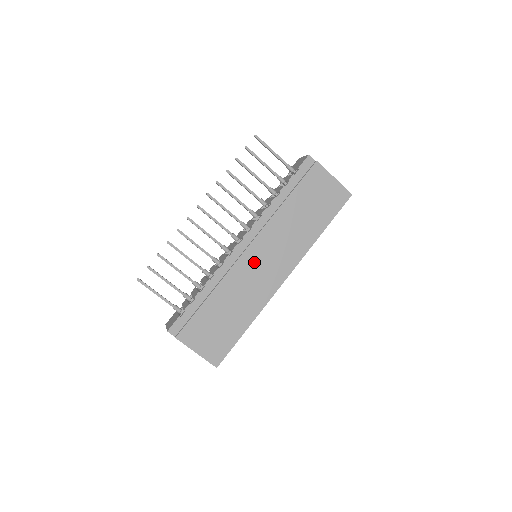
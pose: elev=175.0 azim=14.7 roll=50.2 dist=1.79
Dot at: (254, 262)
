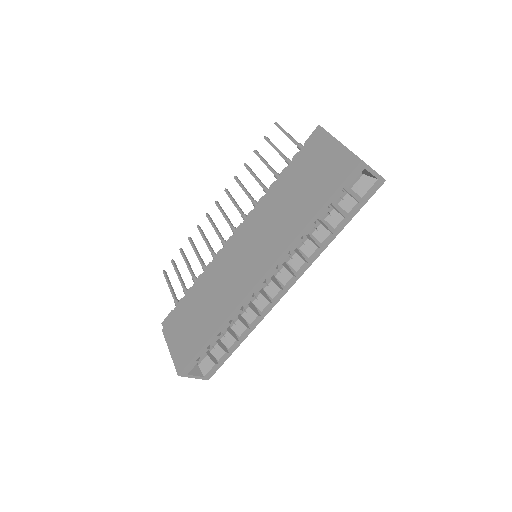
Dot at: (237, 256)
